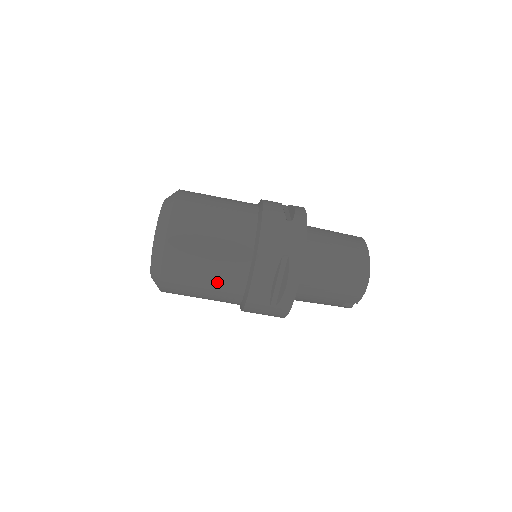
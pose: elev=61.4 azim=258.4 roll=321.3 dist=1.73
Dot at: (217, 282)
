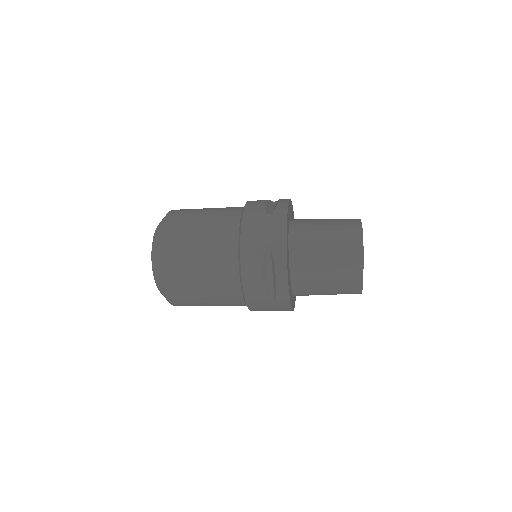
Dot at: occluded
